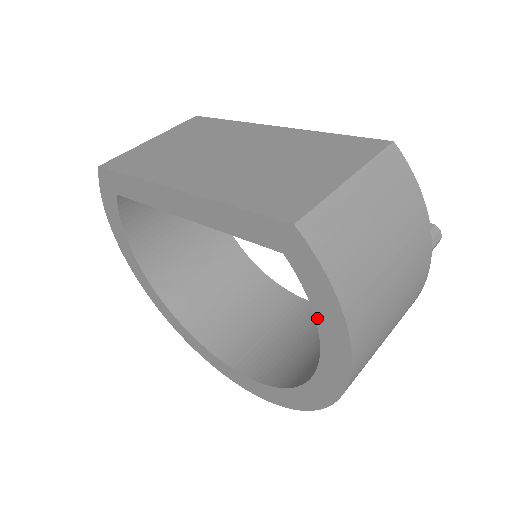
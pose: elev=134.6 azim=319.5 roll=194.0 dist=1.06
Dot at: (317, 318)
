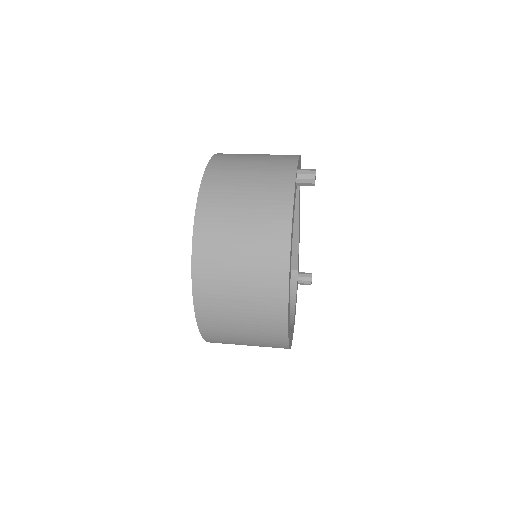
Dot at: occluded
